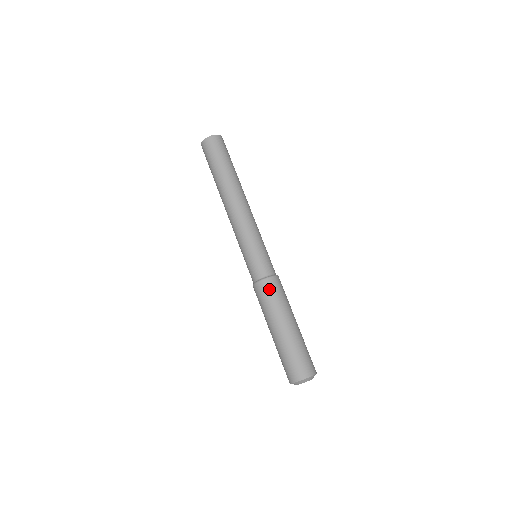
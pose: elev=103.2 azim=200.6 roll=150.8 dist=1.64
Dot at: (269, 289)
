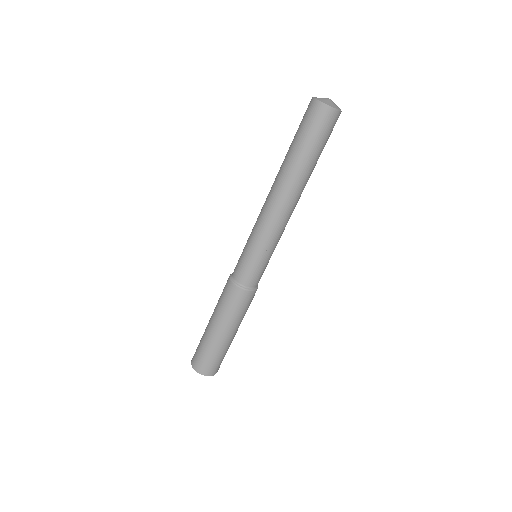
Dot at: (234, 297)
